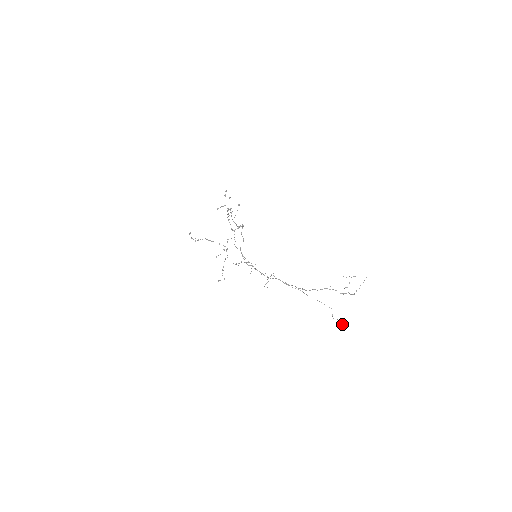
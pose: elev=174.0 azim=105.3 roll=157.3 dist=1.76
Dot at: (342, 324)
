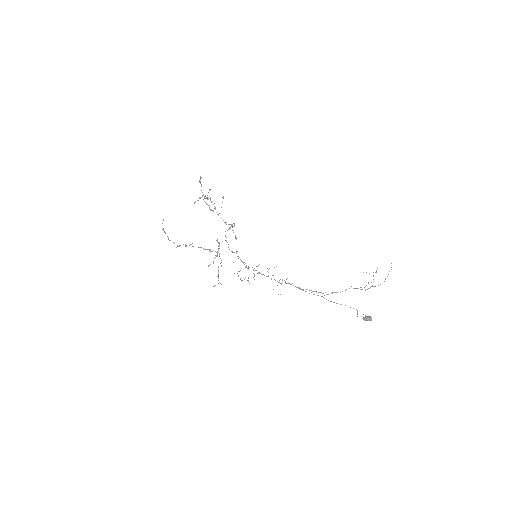
Dot at: (368, 320)
